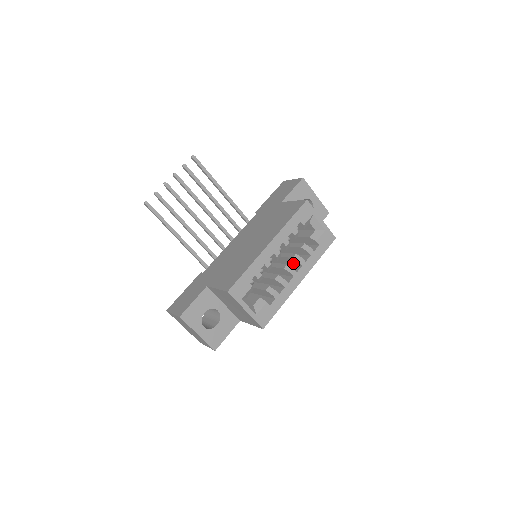
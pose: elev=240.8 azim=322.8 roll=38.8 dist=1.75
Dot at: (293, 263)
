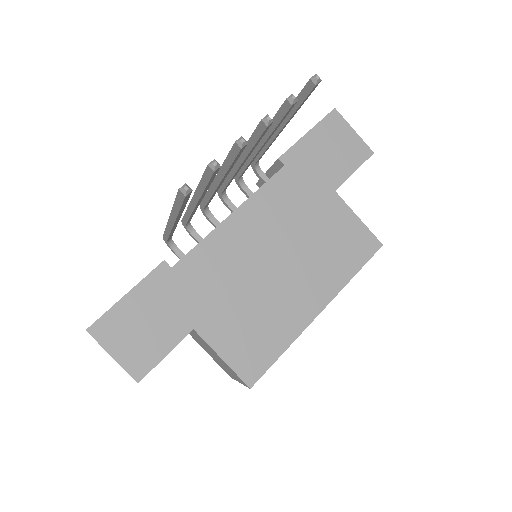
Dot at: occluded
